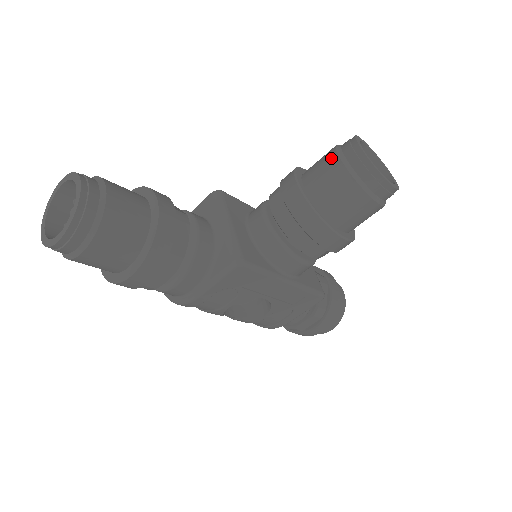
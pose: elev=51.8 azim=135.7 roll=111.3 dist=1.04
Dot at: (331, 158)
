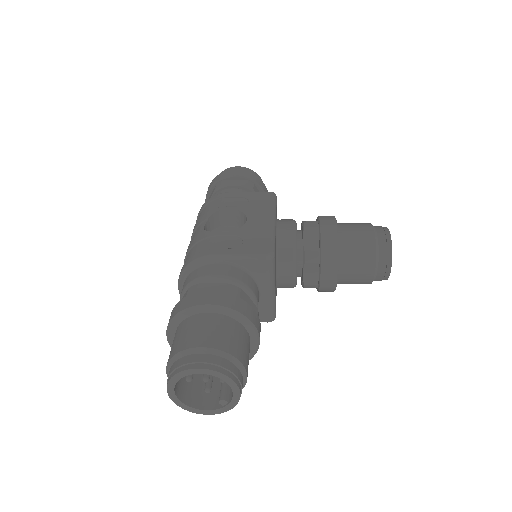
Dot at: (369, 267)
